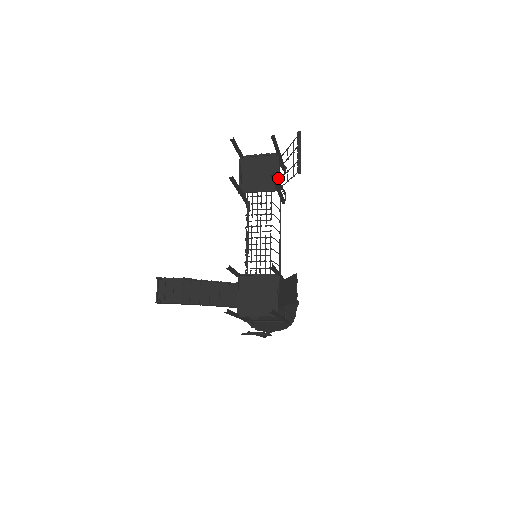
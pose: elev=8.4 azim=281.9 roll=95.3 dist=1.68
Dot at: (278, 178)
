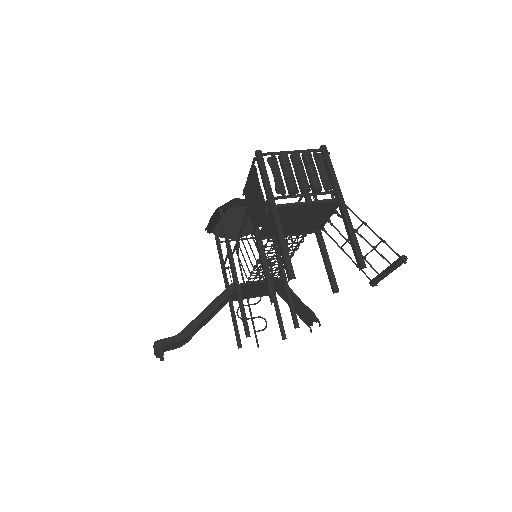
Dot at: (324, 223)
